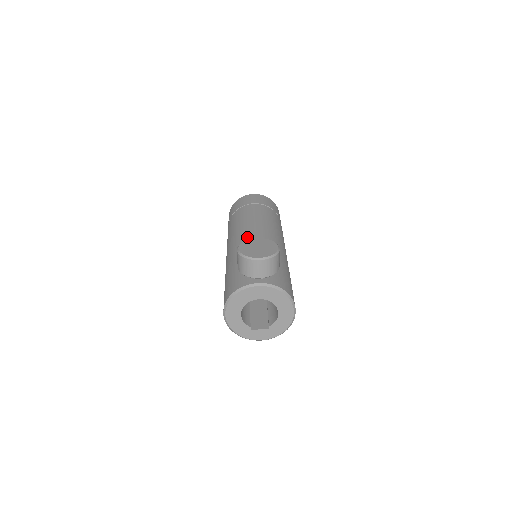
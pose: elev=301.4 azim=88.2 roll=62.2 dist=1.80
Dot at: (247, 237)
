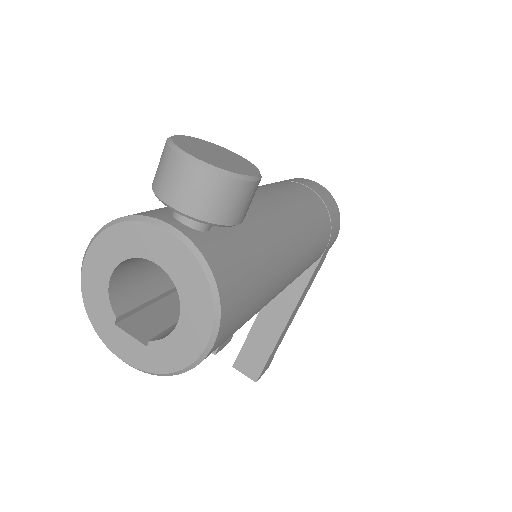
Dot at: occluded
